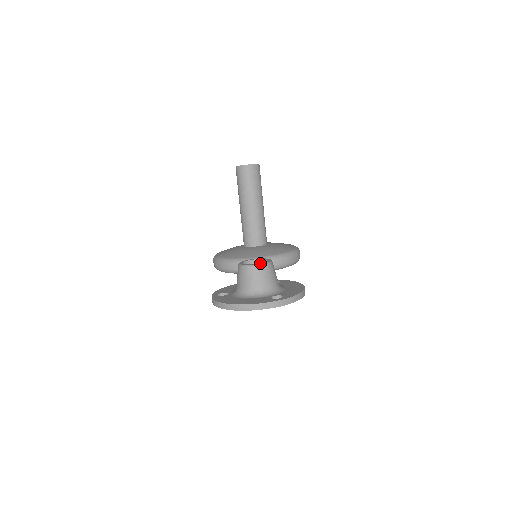
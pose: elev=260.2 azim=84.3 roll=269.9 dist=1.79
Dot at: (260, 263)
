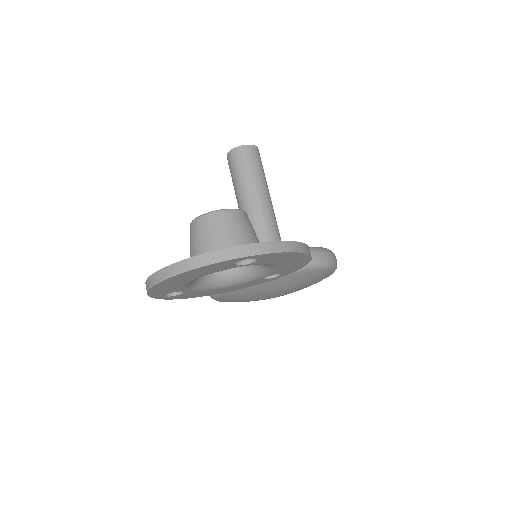
Dot at: (218, 210)
